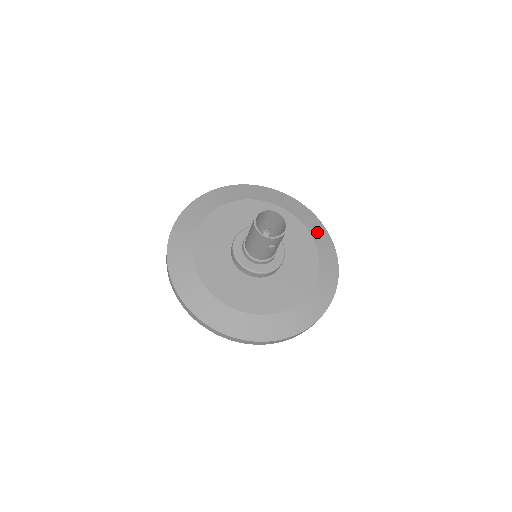
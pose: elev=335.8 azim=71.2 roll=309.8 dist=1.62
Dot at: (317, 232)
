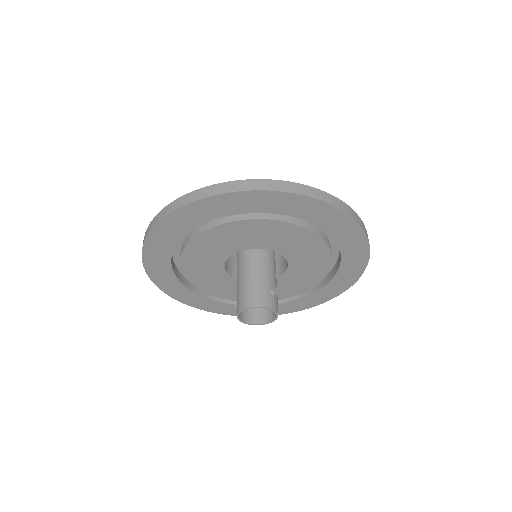
Dot at: occluded
